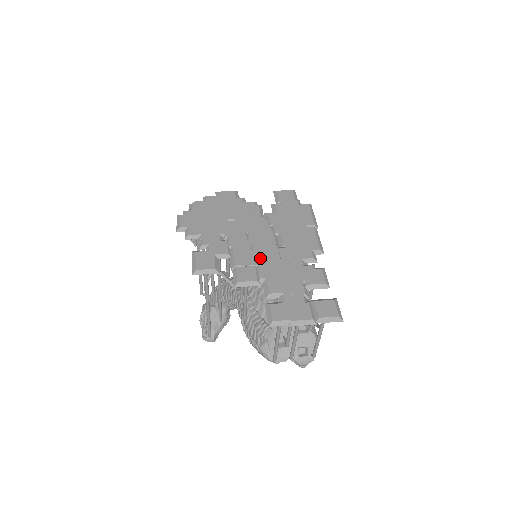
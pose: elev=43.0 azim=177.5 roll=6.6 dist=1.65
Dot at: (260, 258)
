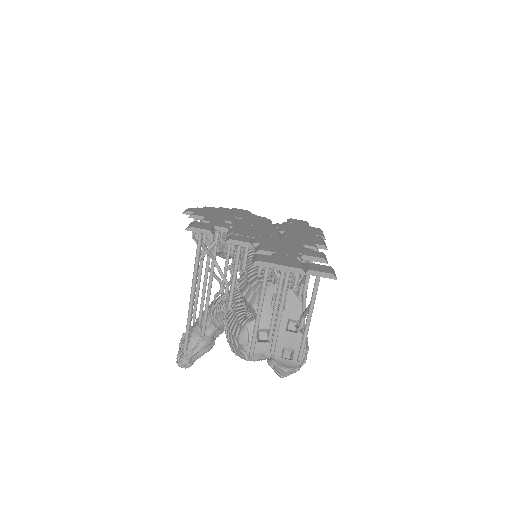
Dot at: (259, 235)
